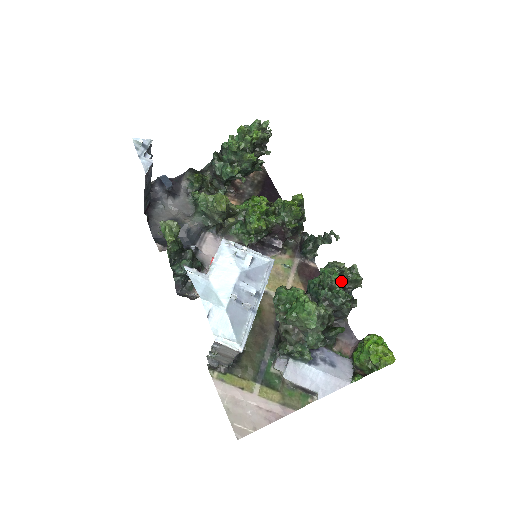
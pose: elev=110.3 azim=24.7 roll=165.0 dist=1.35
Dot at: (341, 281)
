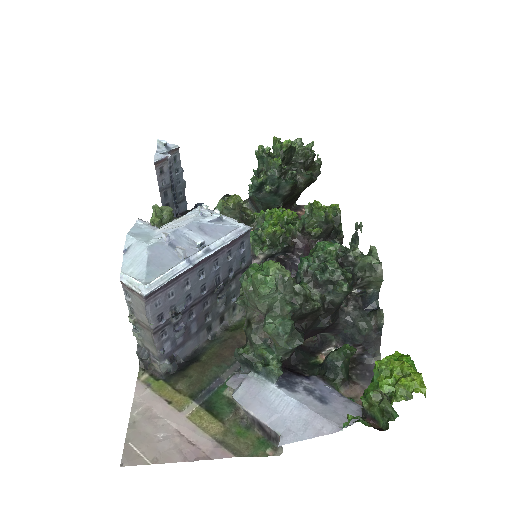
Dot at: (347, 265)
